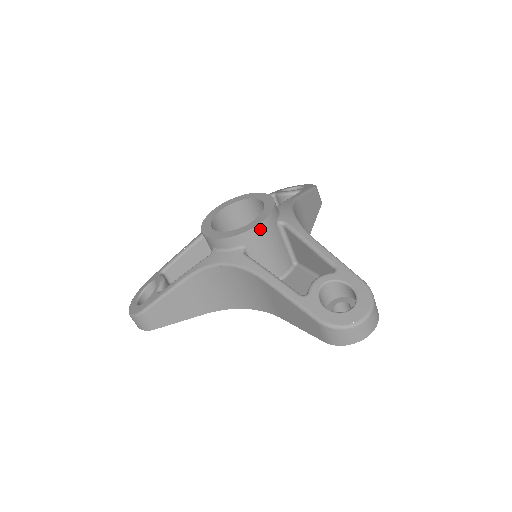
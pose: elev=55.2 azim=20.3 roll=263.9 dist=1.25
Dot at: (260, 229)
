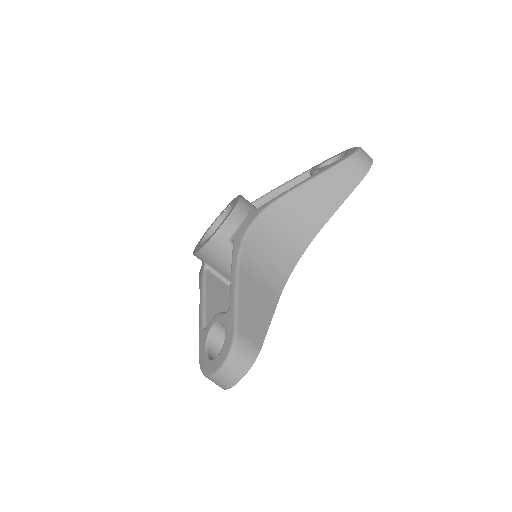
Dot at: (207, 250)
